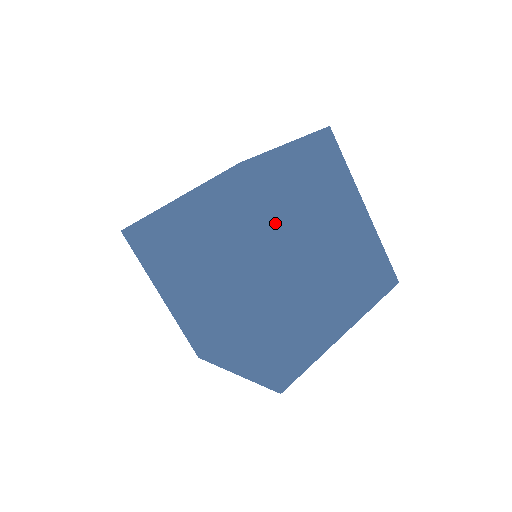
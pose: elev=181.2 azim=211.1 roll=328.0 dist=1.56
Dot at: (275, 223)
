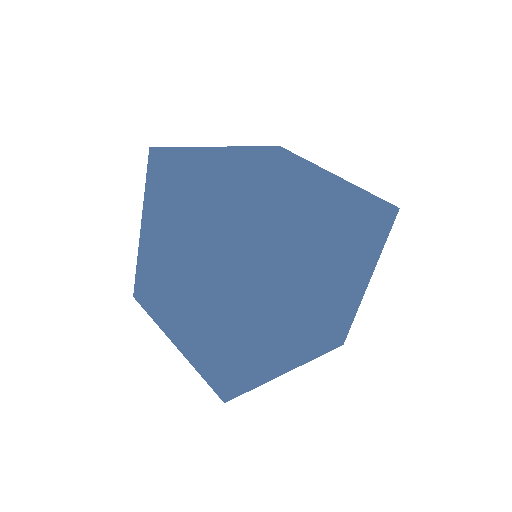
Dot at: (317, 269)
